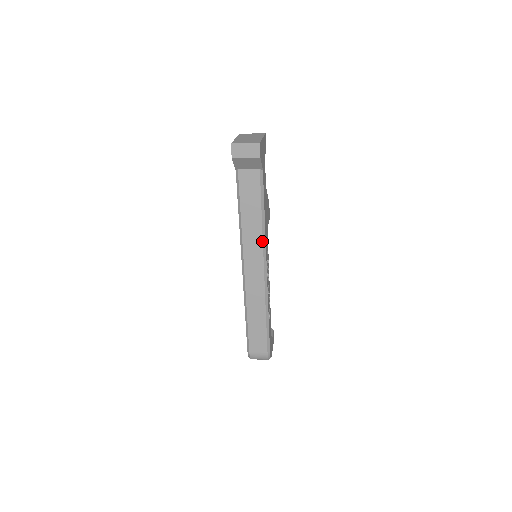
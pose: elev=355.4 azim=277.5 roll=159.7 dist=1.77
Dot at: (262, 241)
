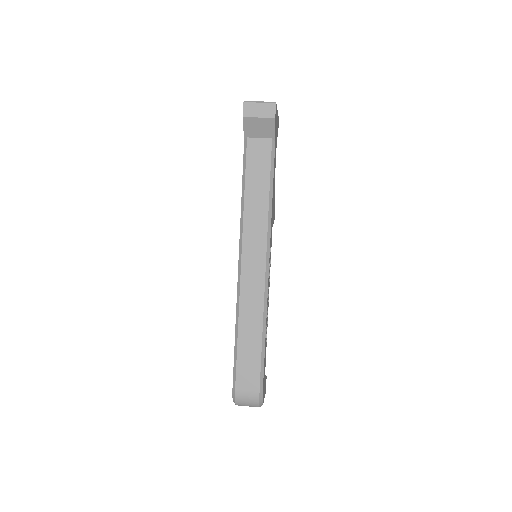
Dot at: (267, 228)
